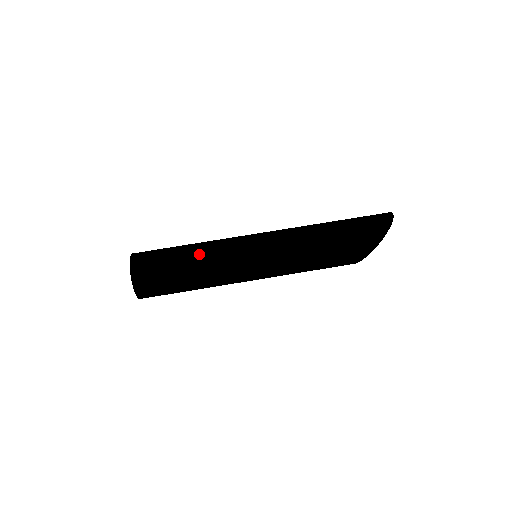
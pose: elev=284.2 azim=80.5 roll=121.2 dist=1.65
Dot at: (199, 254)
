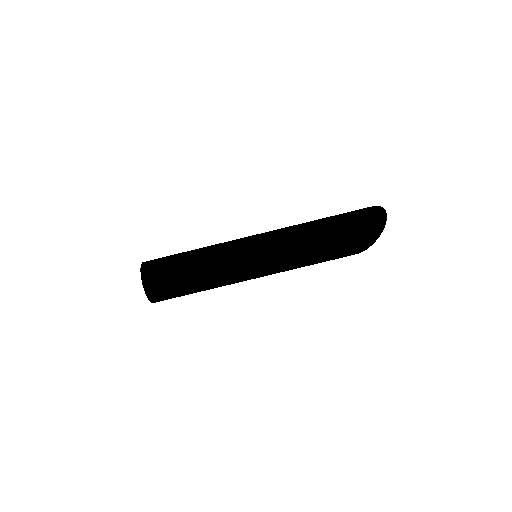
Dot at: (205, 271)
